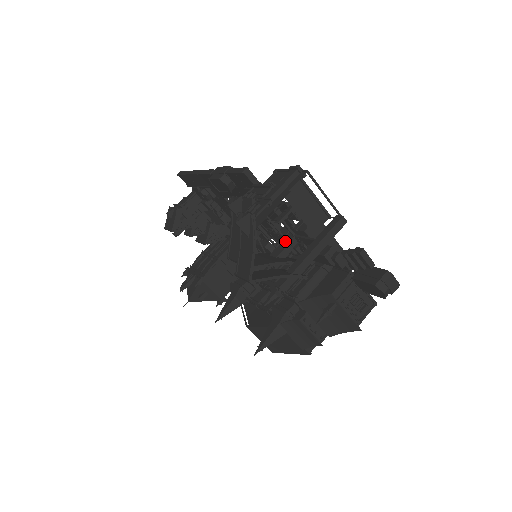
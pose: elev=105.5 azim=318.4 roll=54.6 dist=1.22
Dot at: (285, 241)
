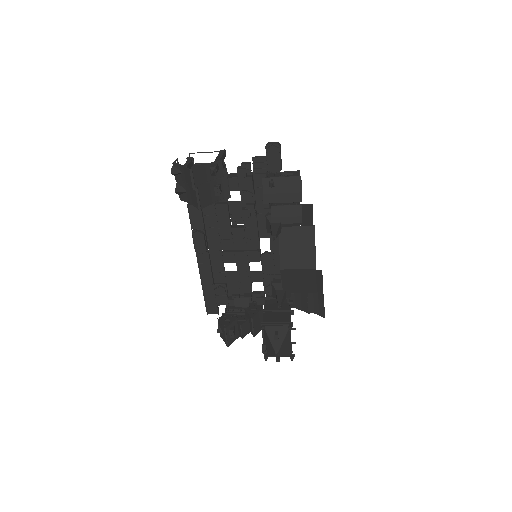
Dot at: (242, 214)
